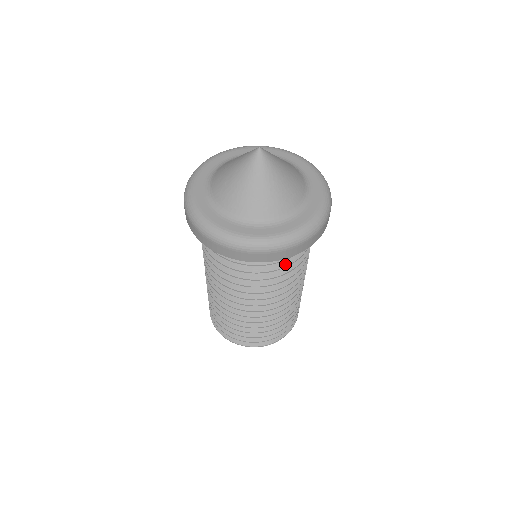
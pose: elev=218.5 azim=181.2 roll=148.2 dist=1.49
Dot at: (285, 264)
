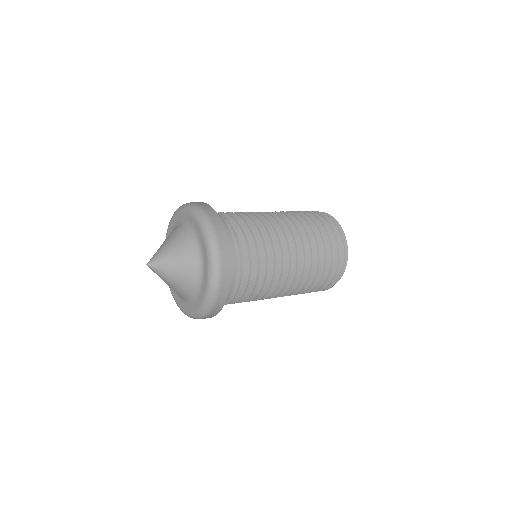
Dot at: (246, 277)
